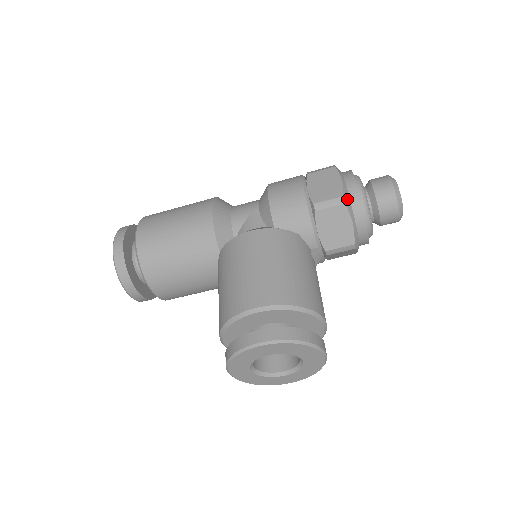
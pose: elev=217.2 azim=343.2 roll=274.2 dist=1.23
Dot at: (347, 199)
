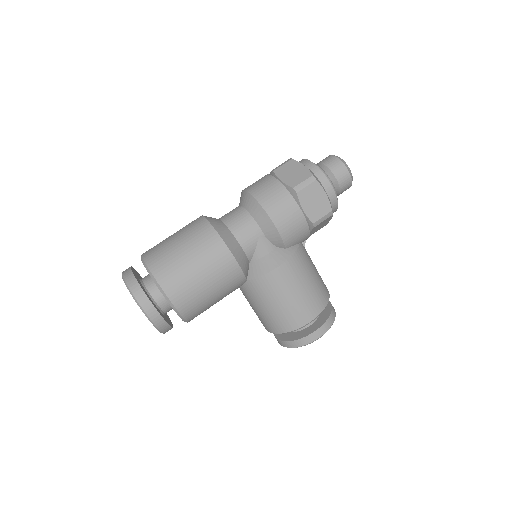
Dot at: occluded
